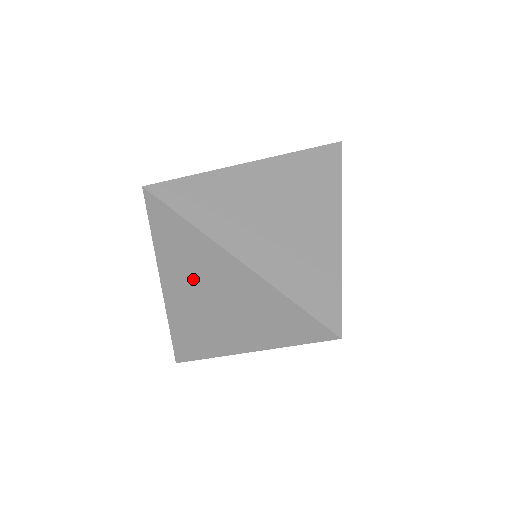
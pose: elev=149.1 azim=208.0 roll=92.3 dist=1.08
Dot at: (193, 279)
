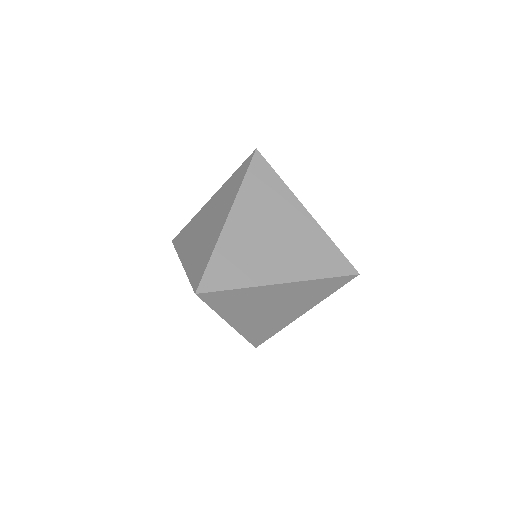
Dot at: occluded
